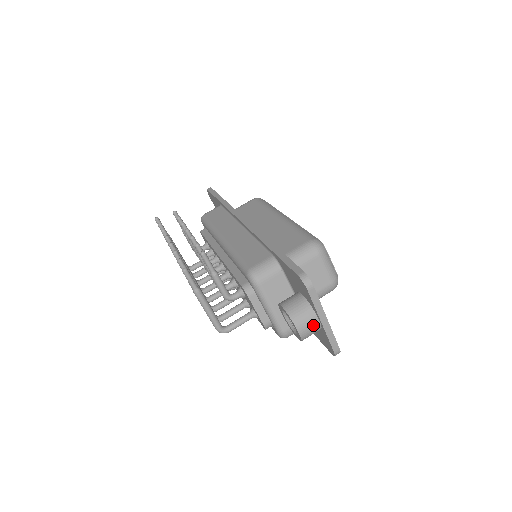
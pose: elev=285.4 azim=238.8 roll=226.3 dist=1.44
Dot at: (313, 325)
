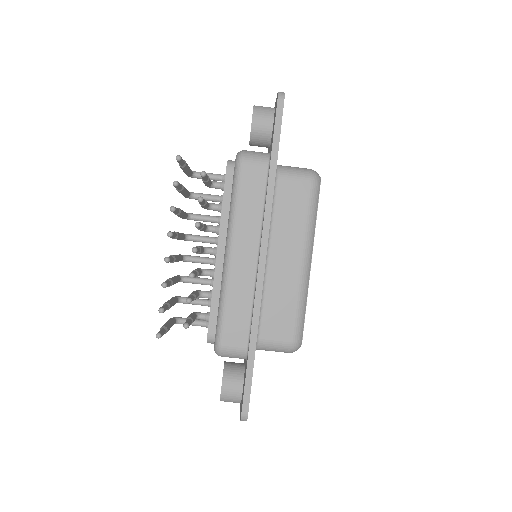
Dot at: occluded
